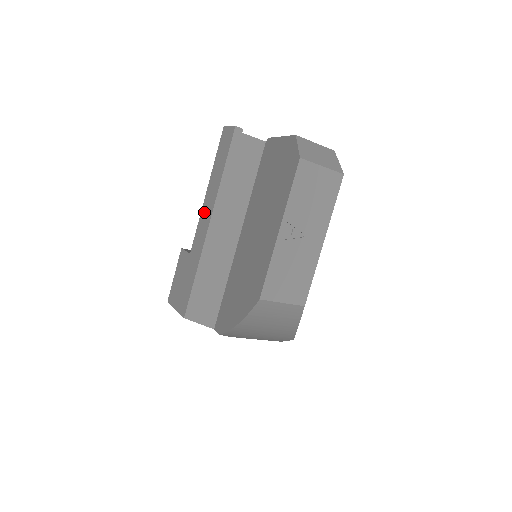
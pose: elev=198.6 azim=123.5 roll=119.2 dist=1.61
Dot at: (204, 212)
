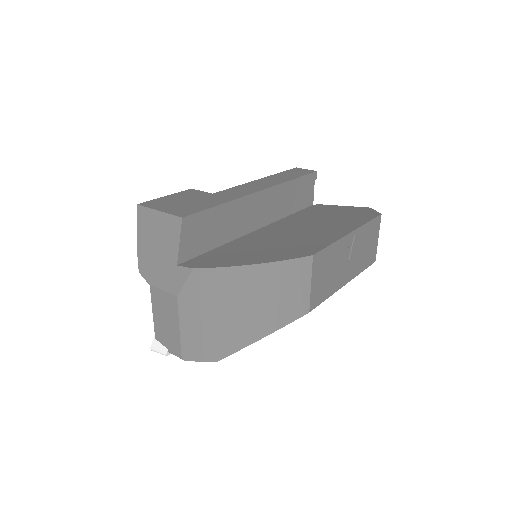
Dot at: (252, 184)
